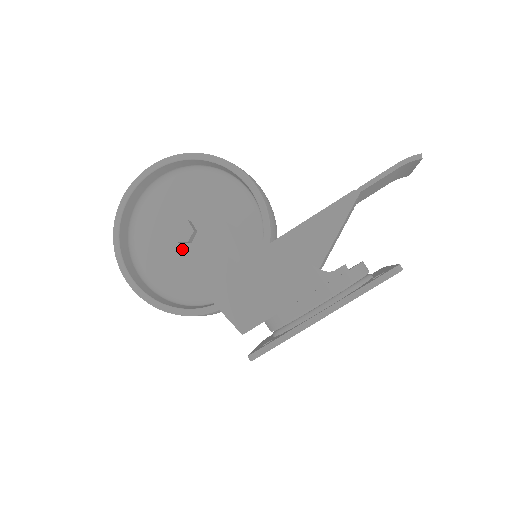
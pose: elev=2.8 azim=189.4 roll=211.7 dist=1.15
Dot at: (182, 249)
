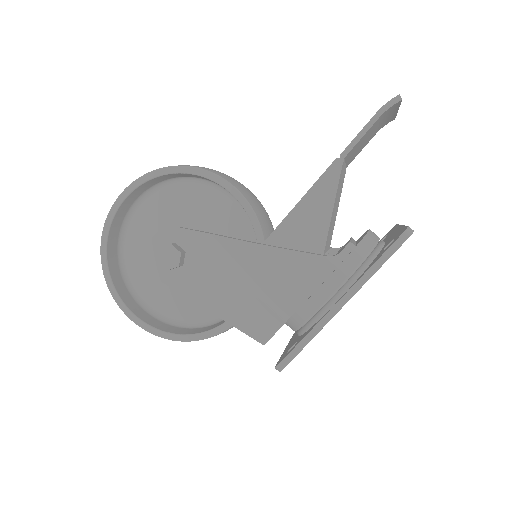
Dot at: (176, 274)
